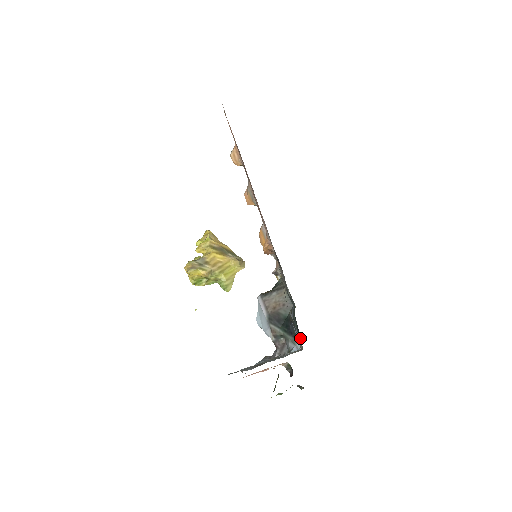
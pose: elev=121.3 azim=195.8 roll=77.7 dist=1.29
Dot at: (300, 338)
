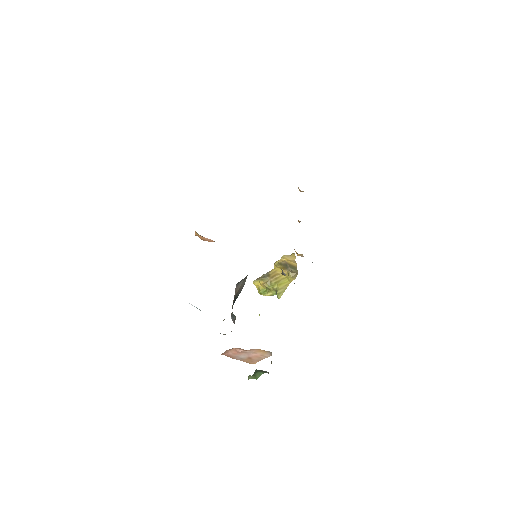
Dot at: occluded
